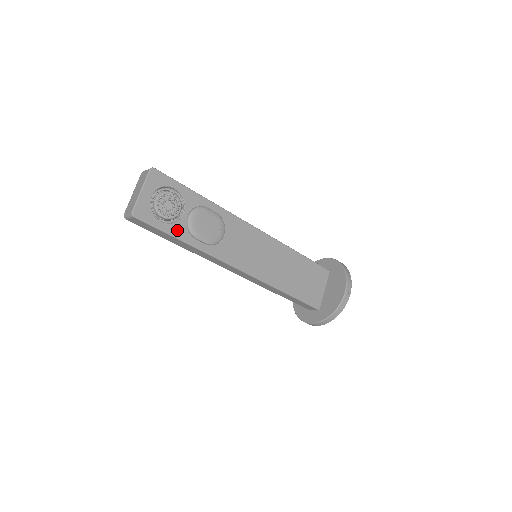
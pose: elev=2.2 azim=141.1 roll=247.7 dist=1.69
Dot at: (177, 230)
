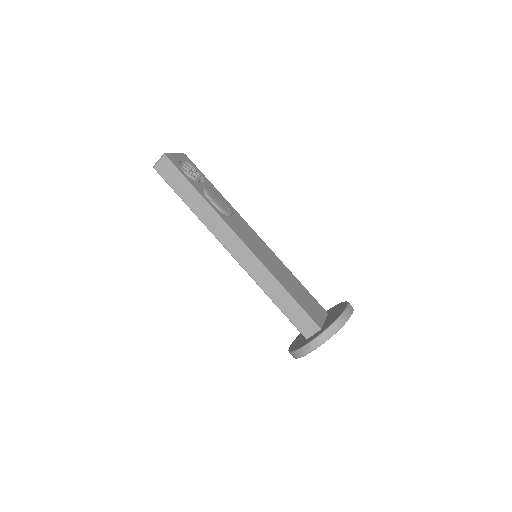
Dot at: (195, 184)
